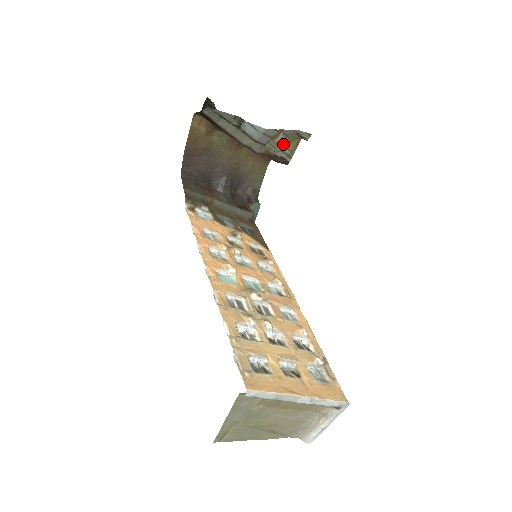
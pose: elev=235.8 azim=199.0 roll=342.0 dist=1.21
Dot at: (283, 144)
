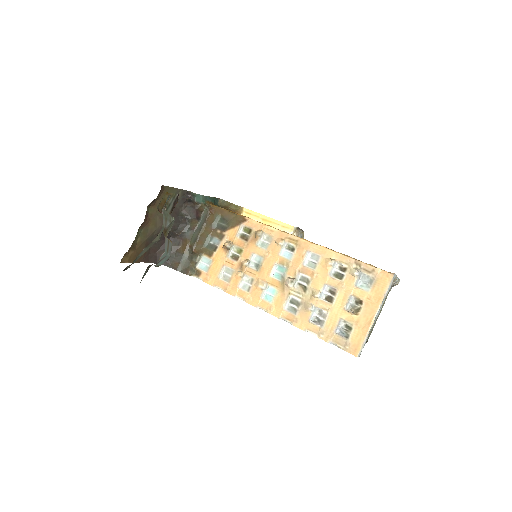
Dot at: (170, 219)
